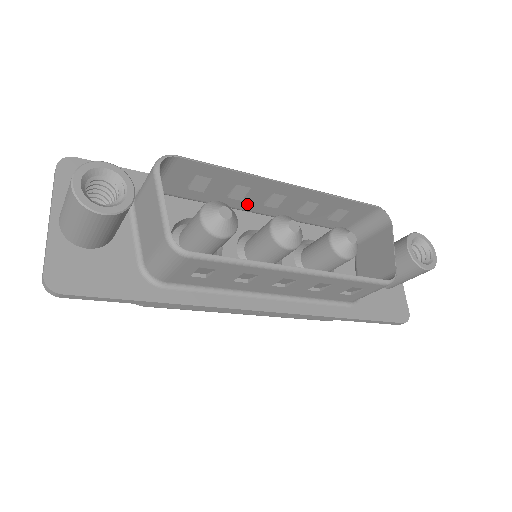
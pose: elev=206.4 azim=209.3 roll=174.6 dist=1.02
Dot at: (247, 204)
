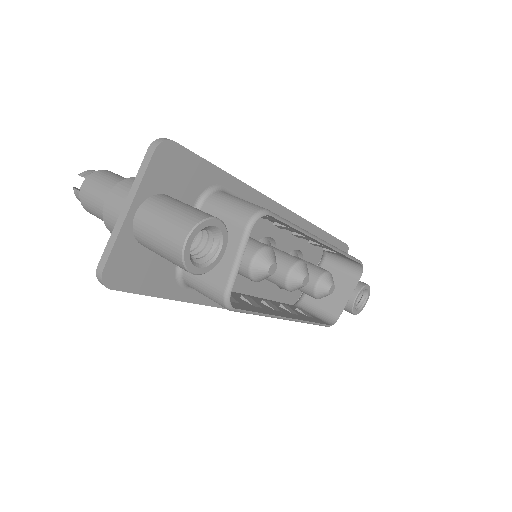
Dot at: occluded
